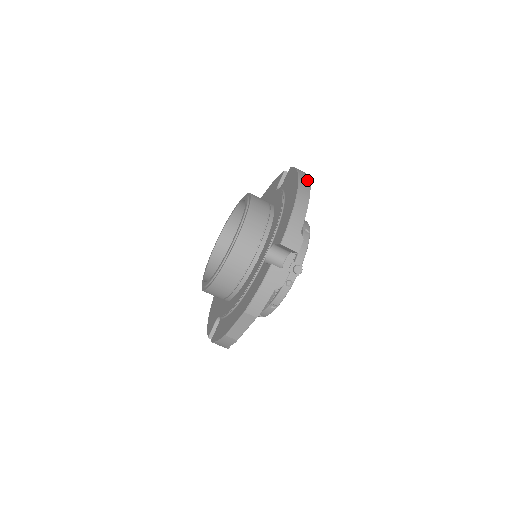
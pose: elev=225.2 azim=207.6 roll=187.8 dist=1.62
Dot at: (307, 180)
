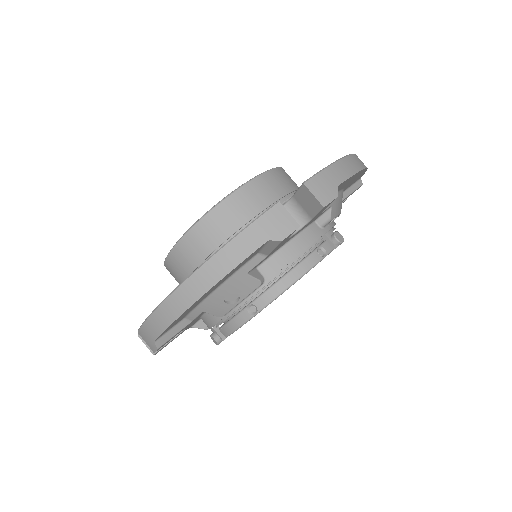
Dot at: (211, 279)
